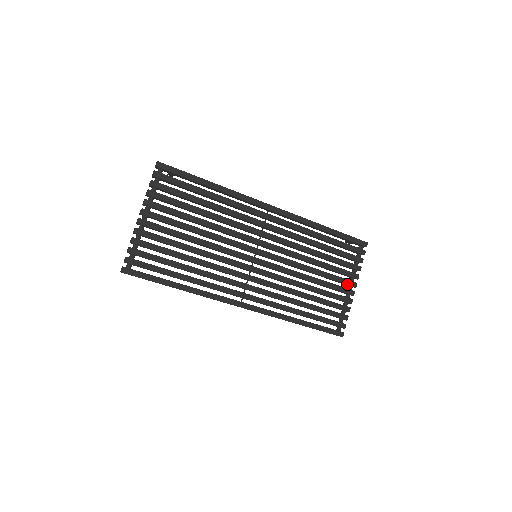
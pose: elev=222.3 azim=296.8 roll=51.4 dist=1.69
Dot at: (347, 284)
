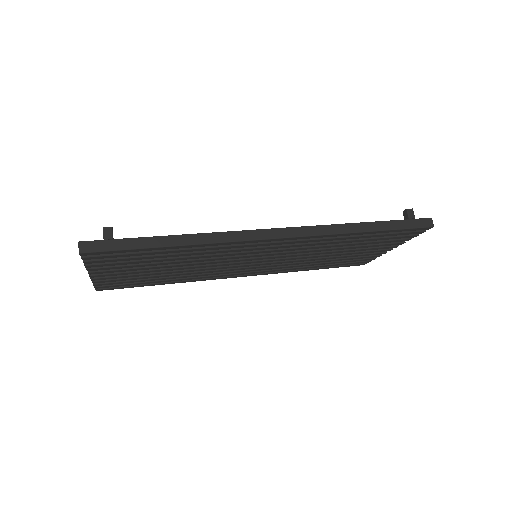
Dot at: (383, 249)
